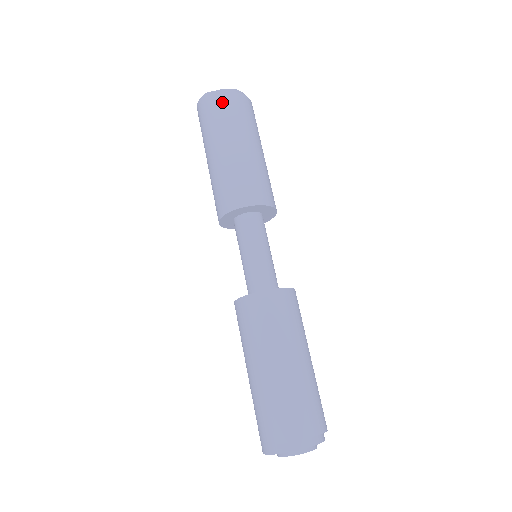
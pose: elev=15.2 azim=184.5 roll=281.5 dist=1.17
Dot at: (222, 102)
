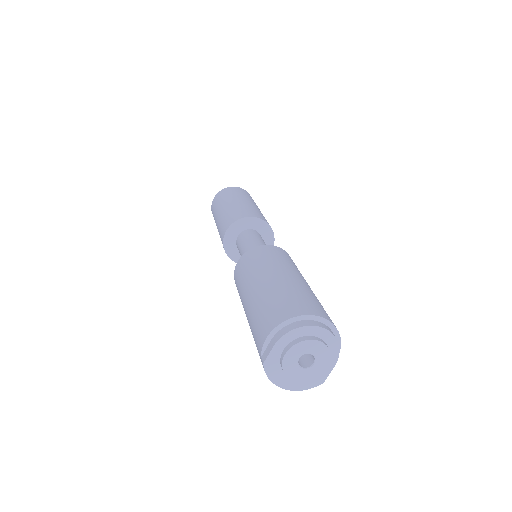
Dot at: (214, 202)
